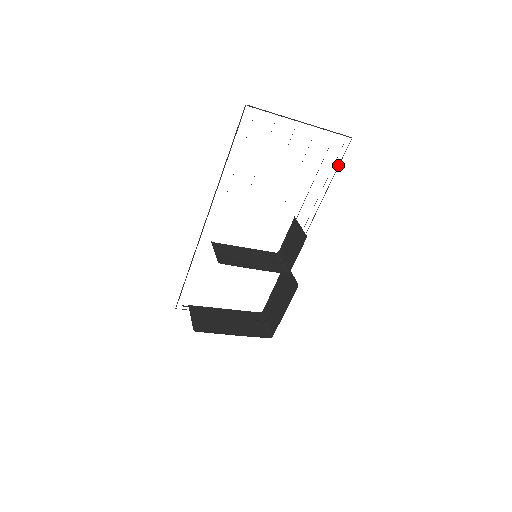
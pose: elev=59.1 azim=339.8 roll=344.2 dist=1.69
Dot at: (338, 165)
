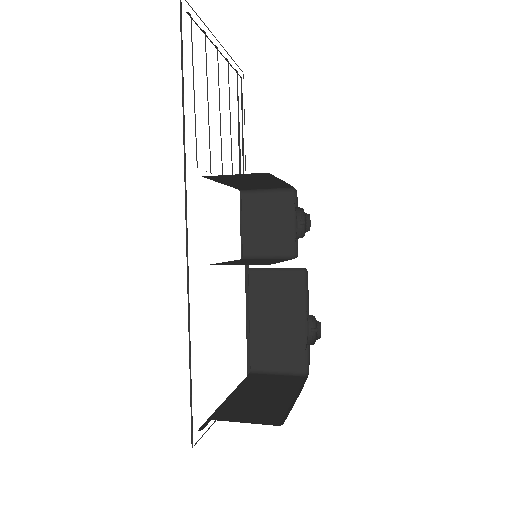
Dot at: (244, 112)
